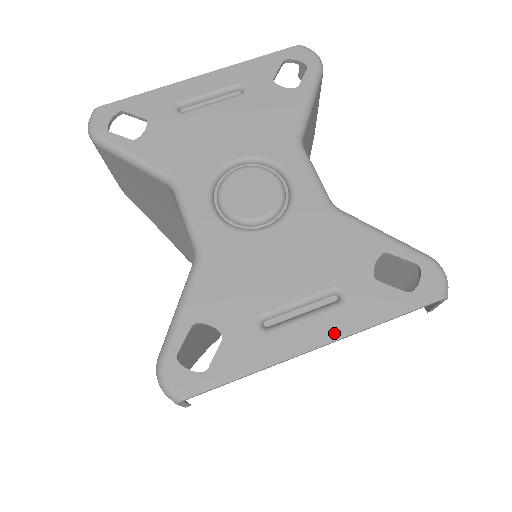
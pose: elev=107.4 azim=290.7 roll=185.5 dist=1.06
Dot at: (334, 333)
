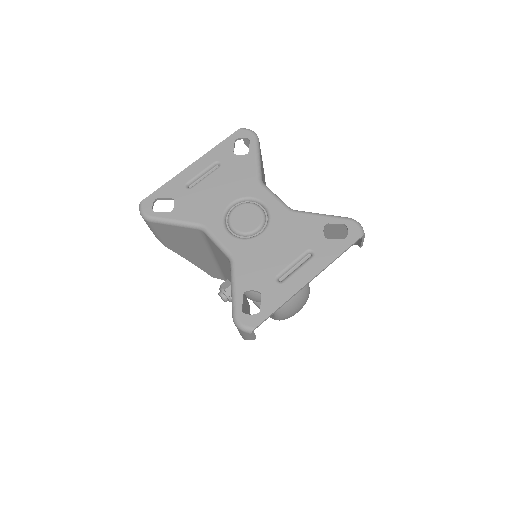
Dot at: (315, 271)
